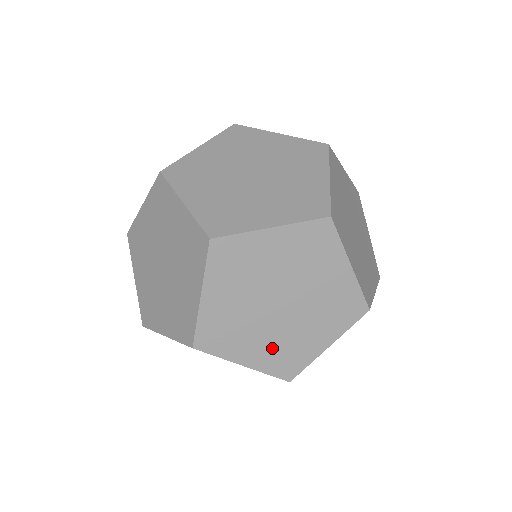
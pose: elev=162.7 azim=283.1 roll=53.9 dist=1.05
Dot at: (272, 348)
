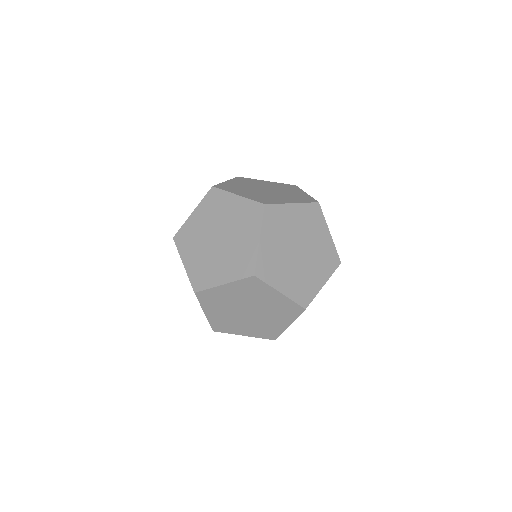
Dot at: occluded
